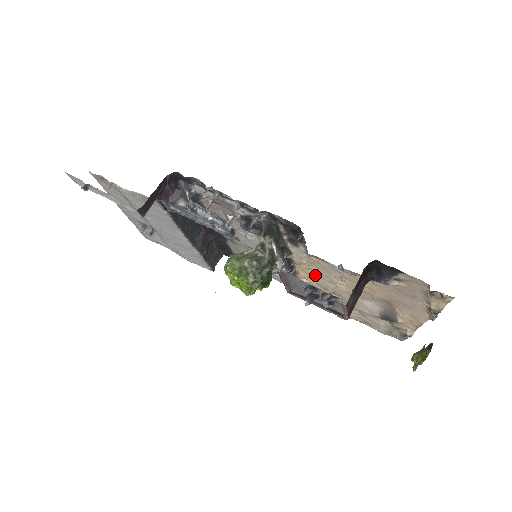
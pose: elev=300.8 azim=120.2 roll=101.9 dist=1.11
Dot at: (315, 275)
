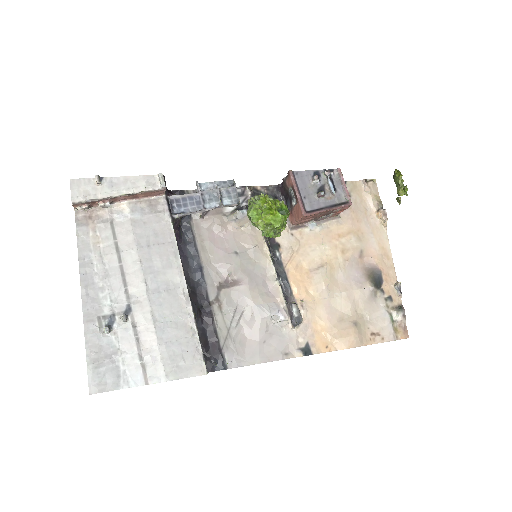
Dot at: (306, 271)
